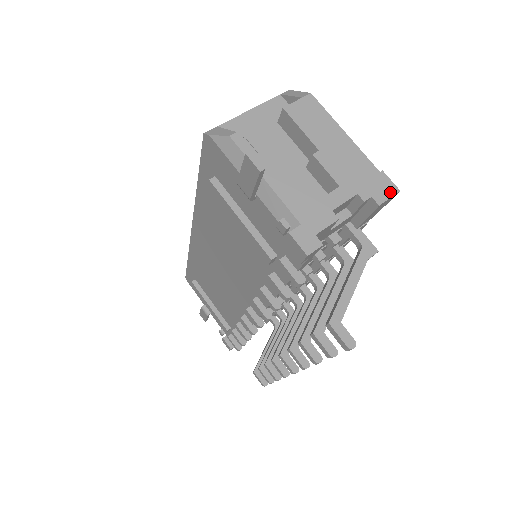
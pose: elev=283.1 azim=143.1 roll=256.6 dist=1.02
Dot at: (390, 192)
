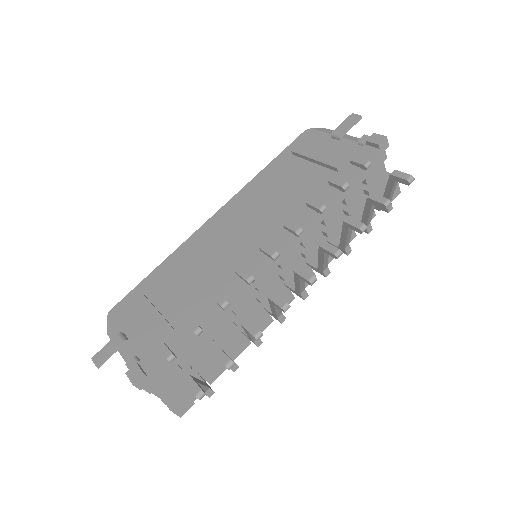
Dot at: (398, 187)
